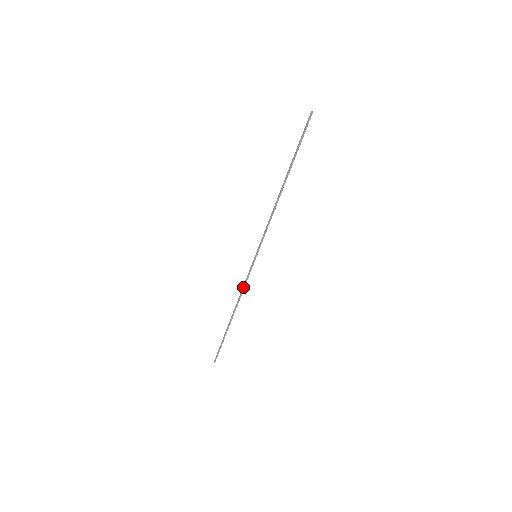
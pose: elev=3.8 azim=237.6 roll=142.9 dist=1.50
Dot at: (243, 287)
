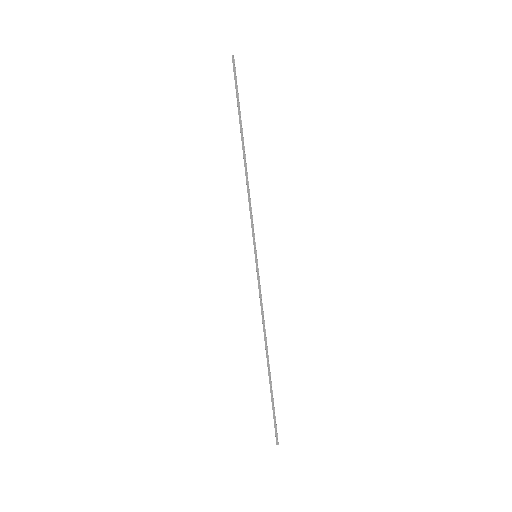
Dot at: (261, 307)
